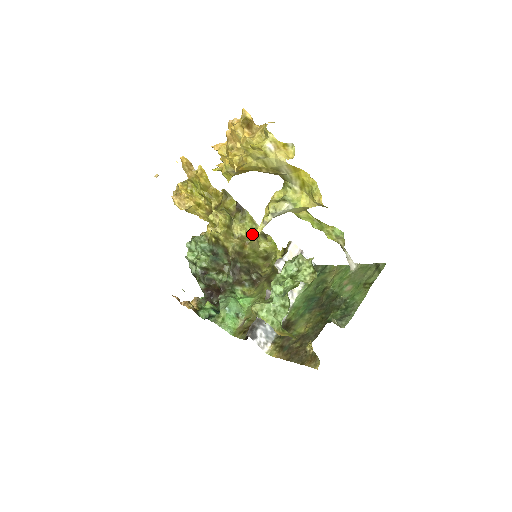
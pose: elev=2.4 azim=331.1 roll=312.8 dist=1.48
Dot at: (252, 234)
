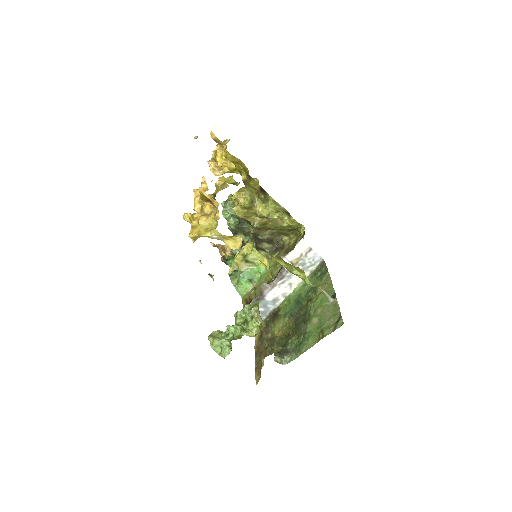
Dot at: (275, 213)
